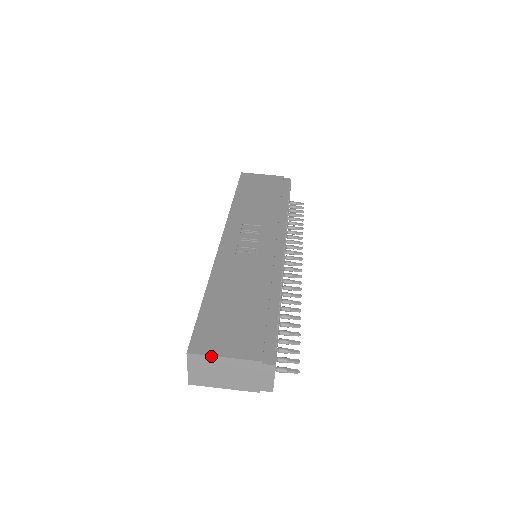
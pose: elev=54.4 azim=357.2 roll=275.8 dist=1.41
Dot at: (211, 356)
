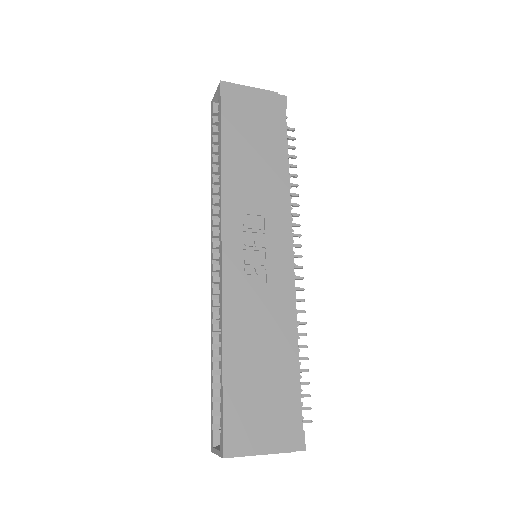
Dot at: occluded
